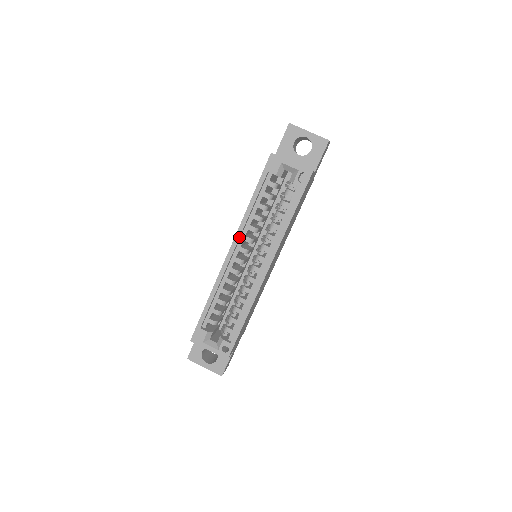
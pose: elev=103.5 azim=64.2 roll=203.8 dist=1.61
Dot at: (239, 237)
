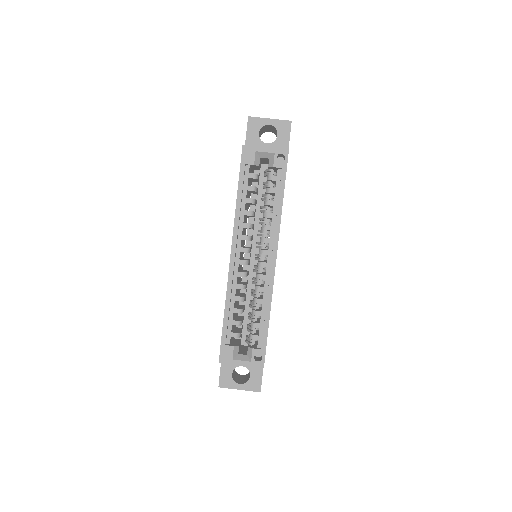
Dot at: (237, 237)
